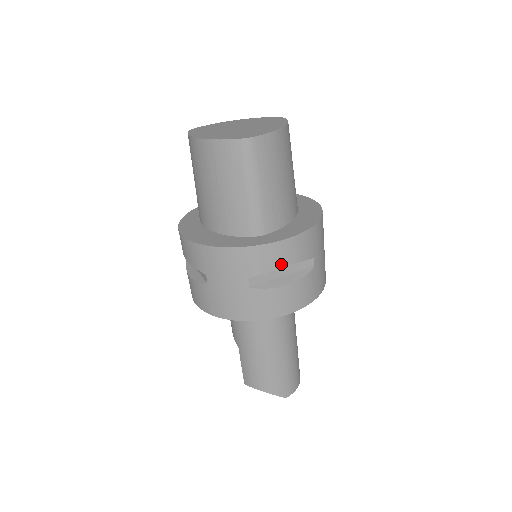
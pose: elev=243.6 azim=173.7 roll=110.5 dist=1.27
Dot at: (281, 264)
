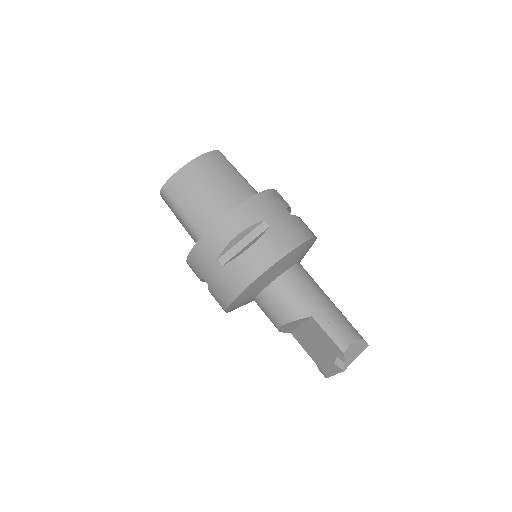
Dot at: occluded
